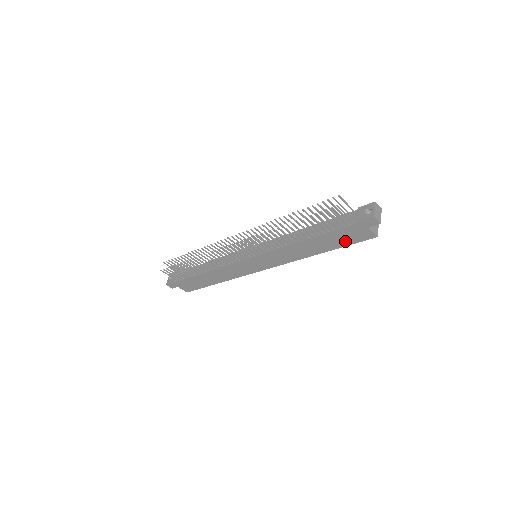
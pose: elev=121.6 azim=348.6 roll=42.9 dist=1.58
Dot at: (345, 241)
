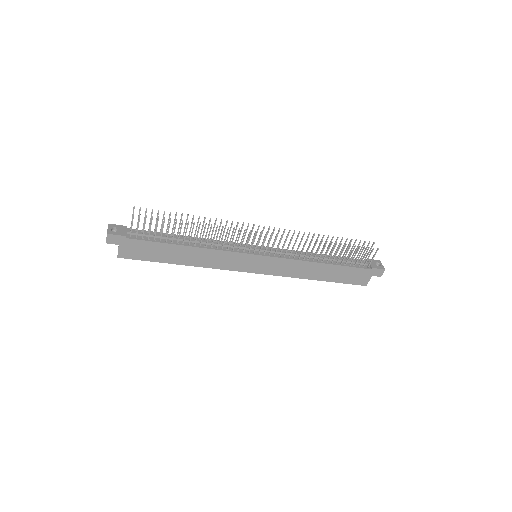
Dot at: (346, 278)
